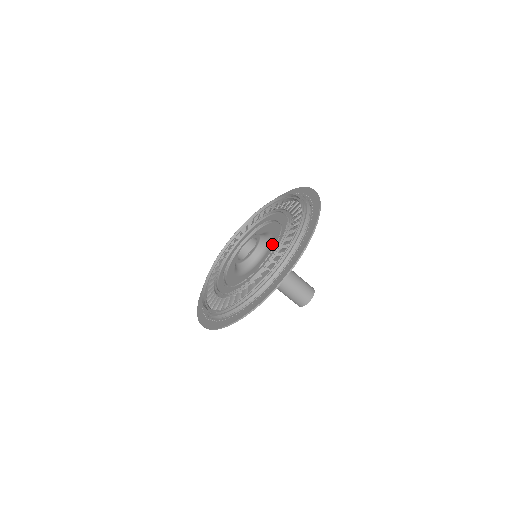
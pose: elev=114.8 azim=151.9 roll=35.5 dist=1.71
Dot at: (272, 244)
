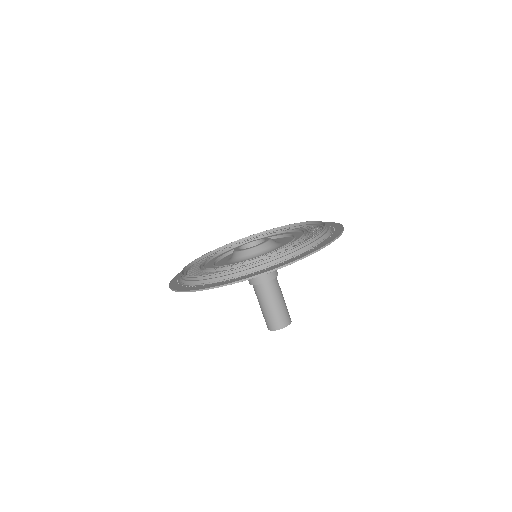
Dot at: occluded
